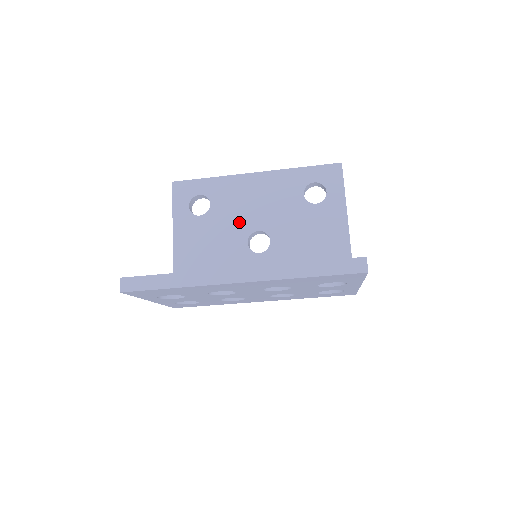
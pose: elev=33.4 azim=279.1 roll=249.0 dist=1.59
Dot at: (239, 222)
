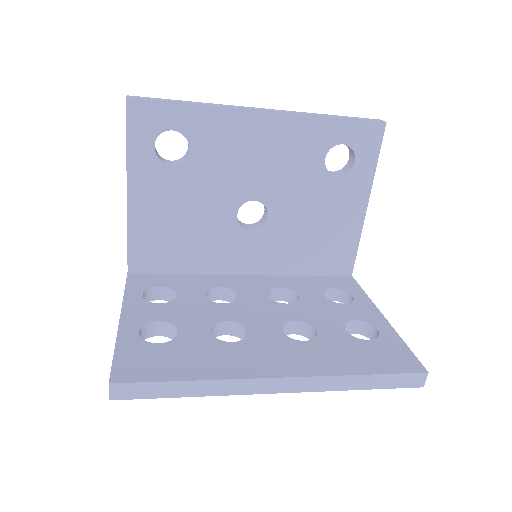
Dot at: (229, 184)
